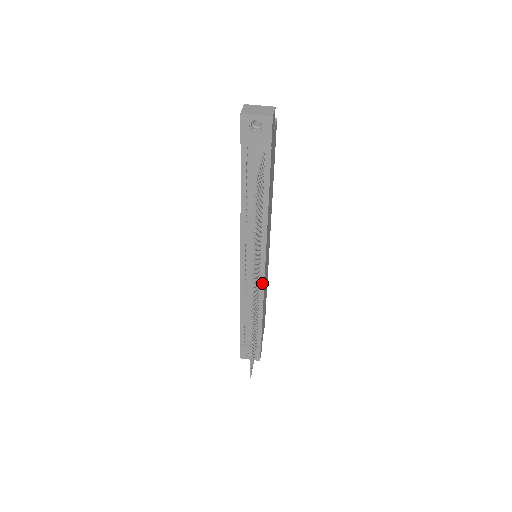
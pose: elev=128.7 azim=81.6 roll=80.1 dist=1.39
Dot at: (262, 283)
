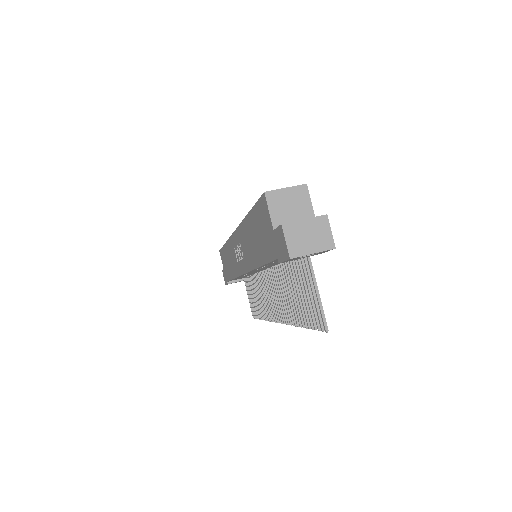
Dot at: occluded
